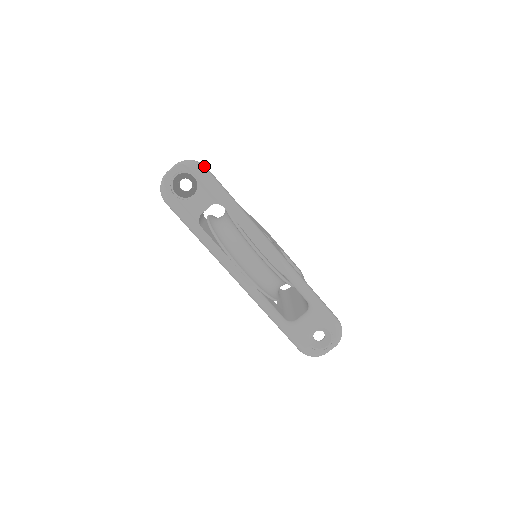
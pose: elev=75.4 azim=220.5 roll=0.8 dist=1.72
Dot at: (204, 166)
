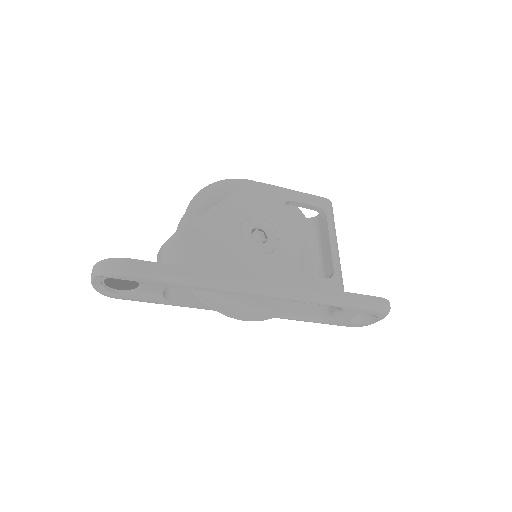
Dot at: (125, 265)
